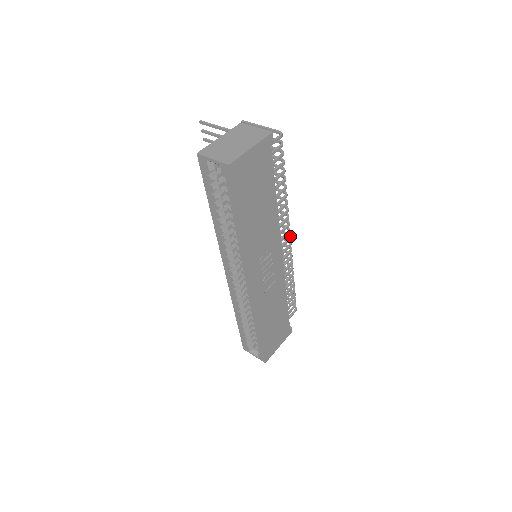
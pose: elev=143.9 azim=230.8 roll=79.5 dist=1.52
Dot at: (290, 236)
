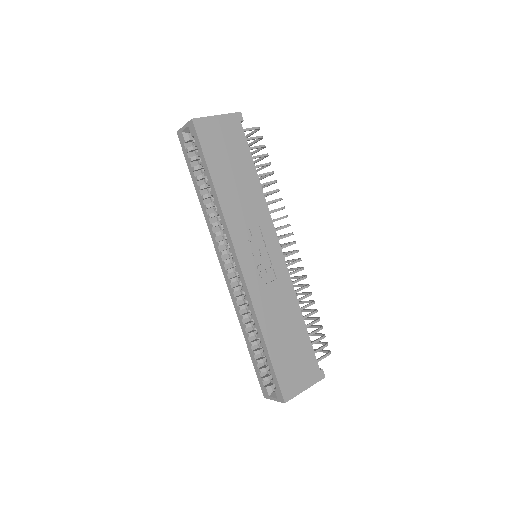
Dot at: (294, 241)
